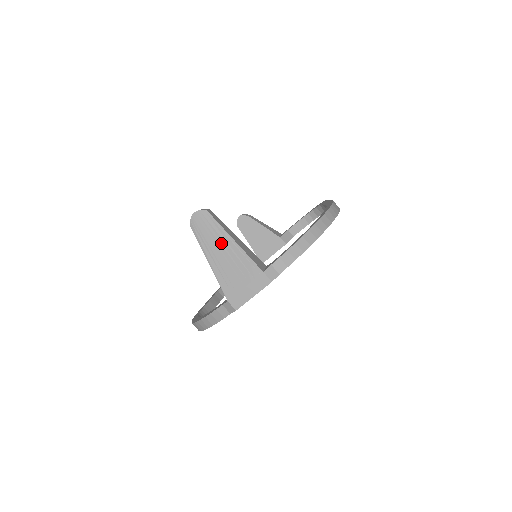
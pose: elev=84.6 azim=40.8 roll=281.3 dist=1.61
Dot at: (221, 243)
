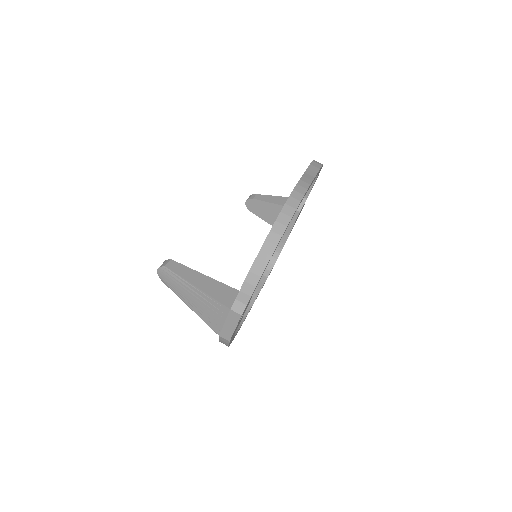
Dot at: (188, 291)
